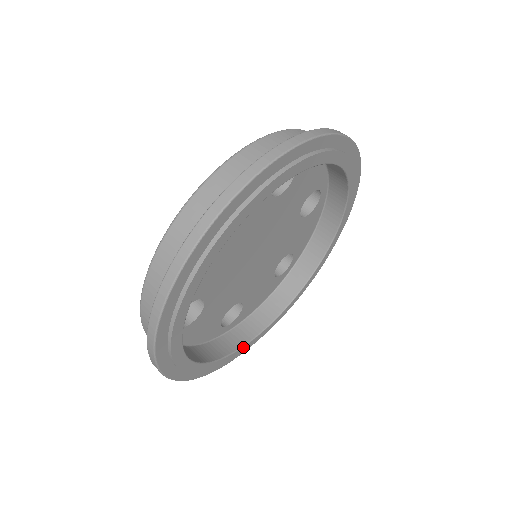
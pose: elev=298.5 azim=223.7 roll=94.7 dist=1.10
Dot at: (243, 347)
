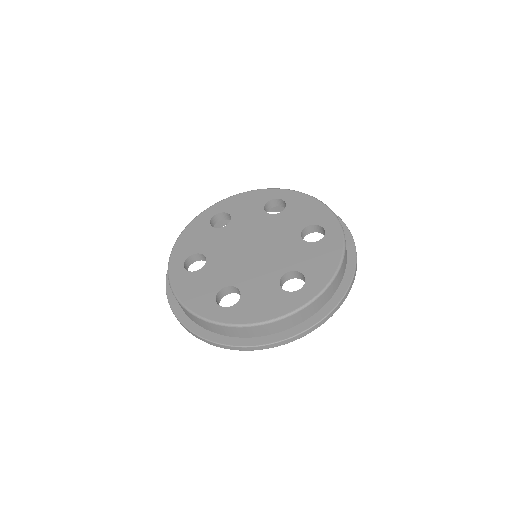
Dot at: occluded
